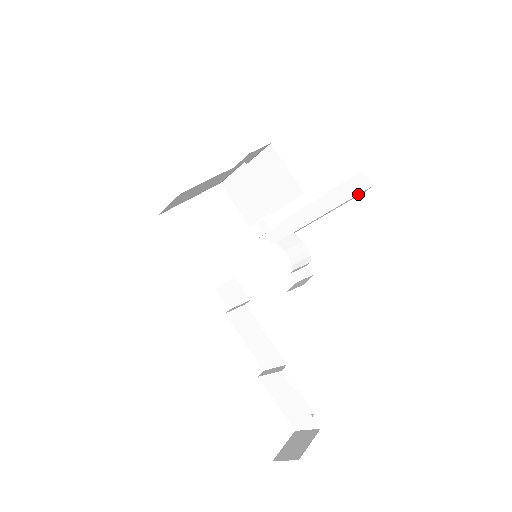
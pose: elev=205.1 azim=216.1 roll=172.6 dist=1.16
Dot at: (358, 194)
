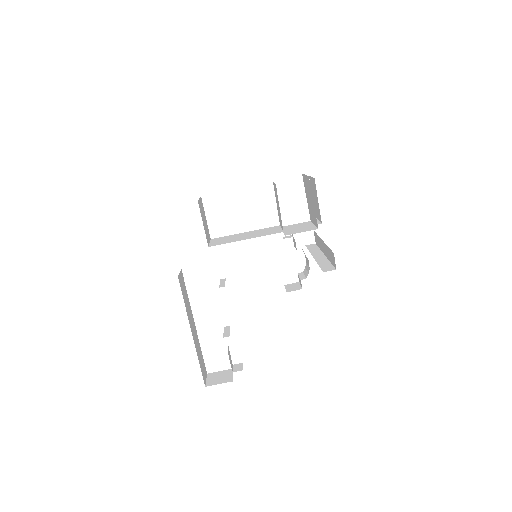
Dot at: (332, 265)
